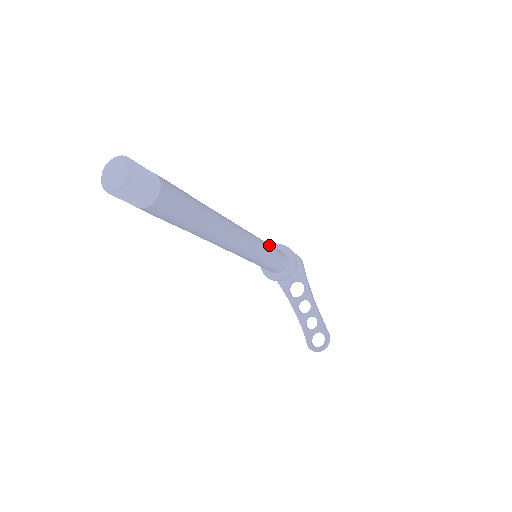
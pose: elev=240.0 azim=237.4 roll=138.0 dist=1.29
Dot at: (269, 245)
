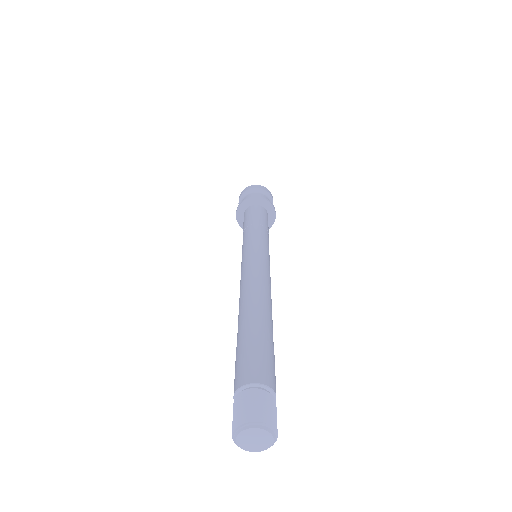
Dot at: (268, 236)
